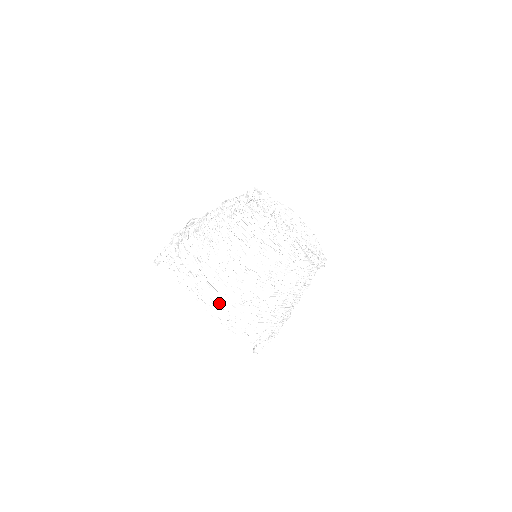
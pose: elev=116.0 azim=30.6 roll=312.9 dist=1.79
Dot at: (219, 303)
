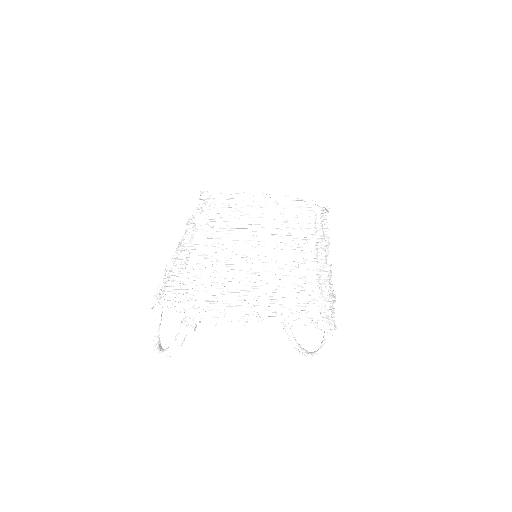
Dot at: (304, 303)
